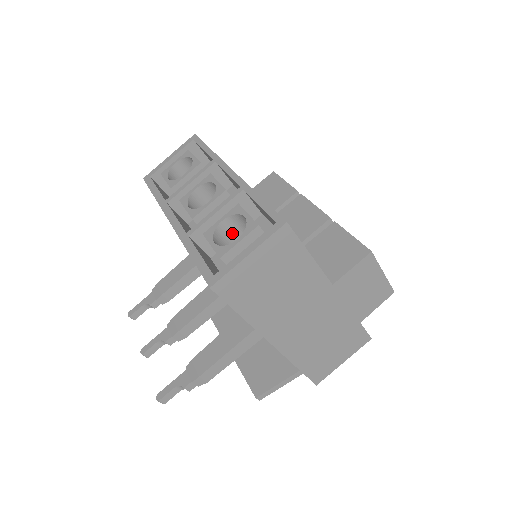
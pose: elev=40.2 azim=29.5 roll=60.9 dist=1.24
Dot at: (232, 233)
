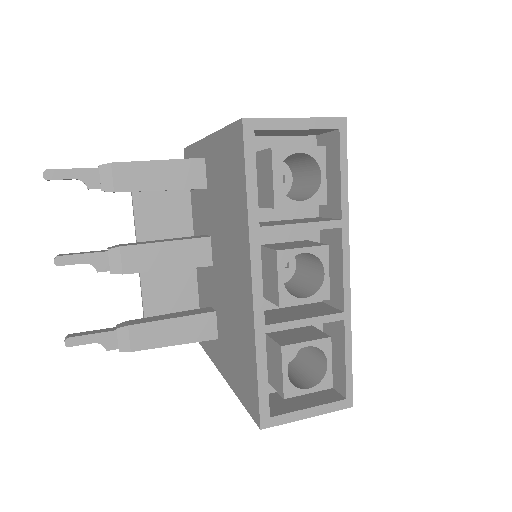
Dot at: occluded
